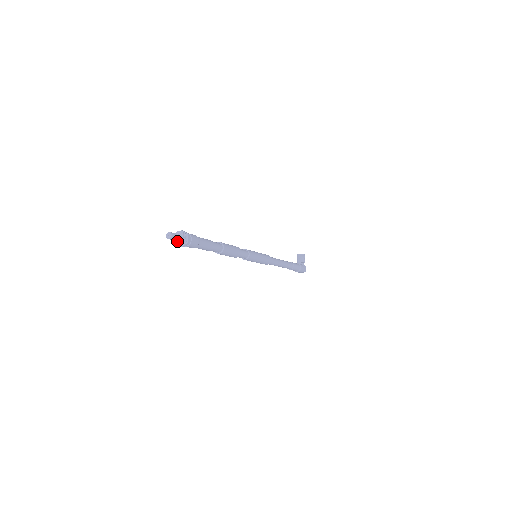
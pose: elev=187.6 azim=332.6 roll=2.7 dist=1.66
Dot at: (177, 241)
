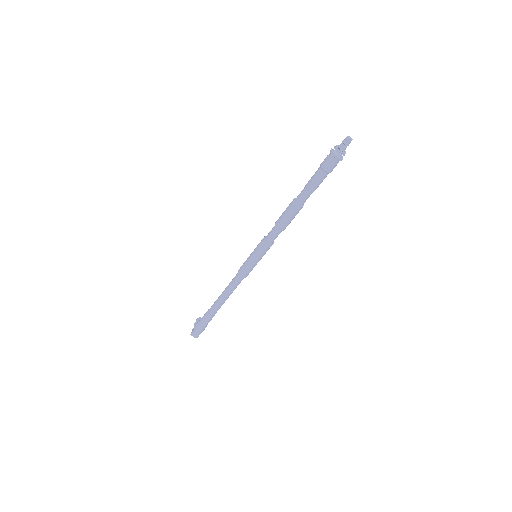
Dot at: (342, 149)
